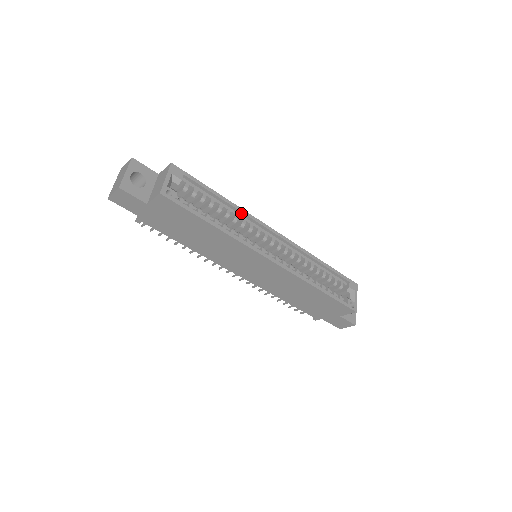
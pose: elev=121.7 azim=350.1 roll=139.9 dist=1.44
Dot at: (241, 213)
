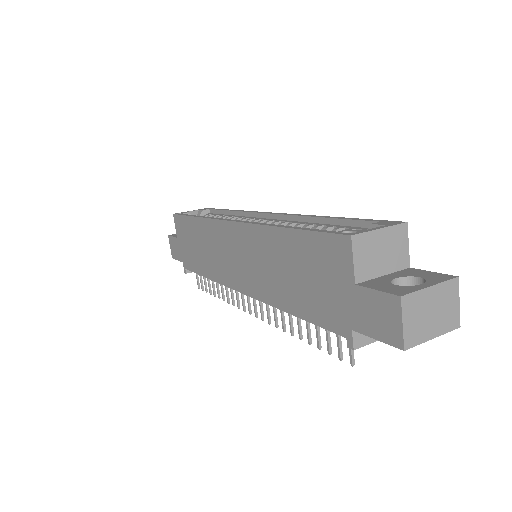
Dot at: (242, 214)
